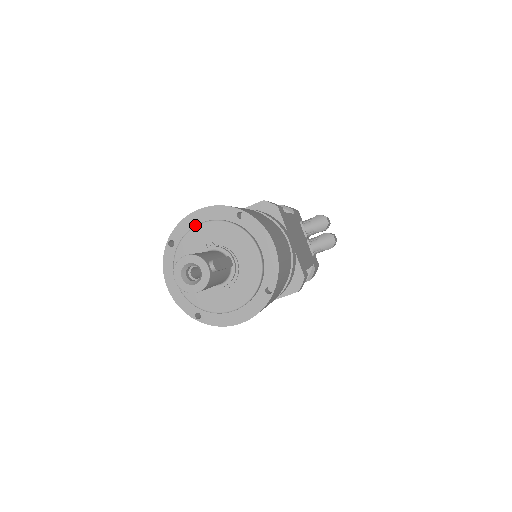
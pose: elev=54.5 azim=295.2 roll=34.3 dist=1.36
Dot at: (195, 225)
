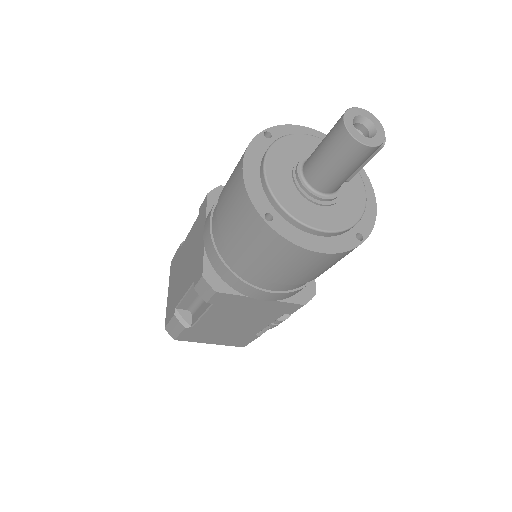
Dot at: occluded
